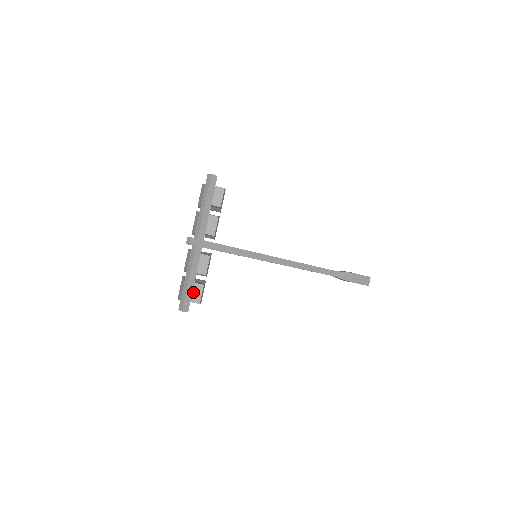
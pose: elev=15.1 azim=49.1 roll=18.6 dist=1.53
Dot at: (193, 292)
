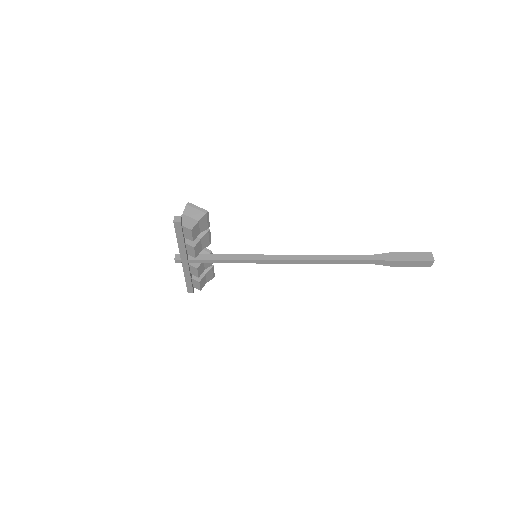
Dot at: (194, 283)
